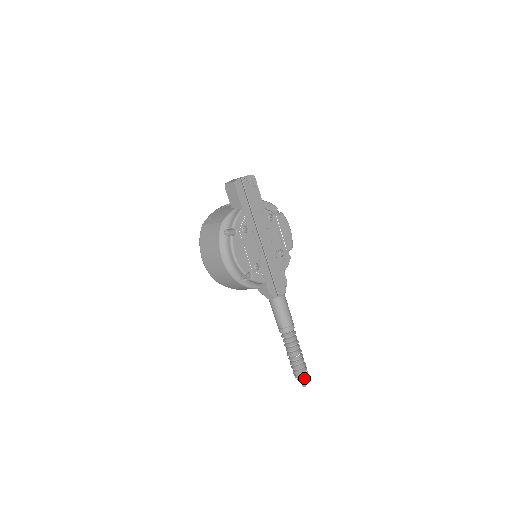
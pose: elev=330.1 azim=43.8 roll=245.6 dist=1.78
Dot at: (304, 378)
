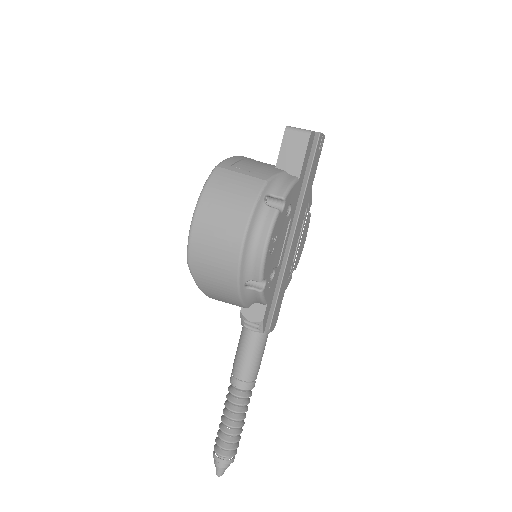
Dot at: (228, 464)
